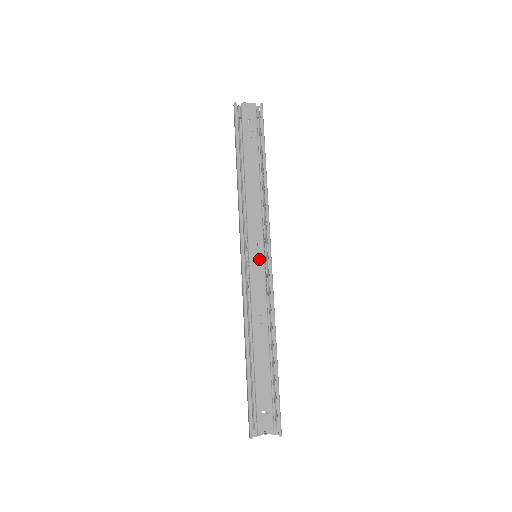
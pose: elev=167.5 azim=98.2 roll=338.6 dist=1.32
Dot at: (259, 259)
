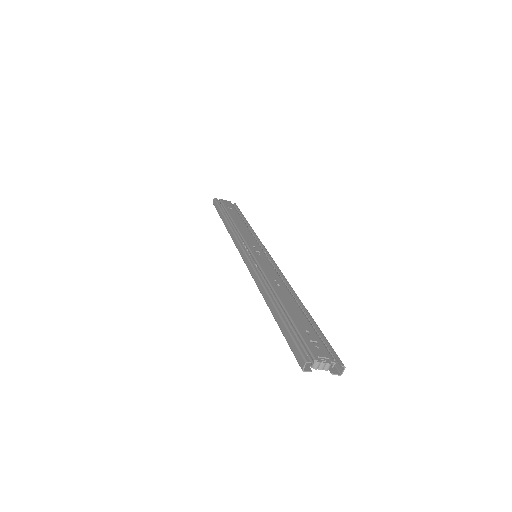
Dot at: (261, 254)
